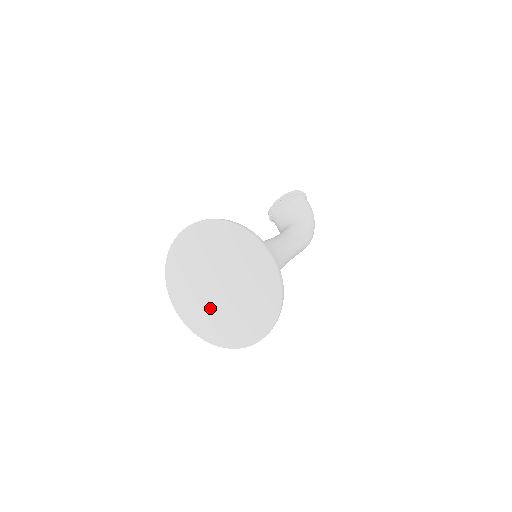
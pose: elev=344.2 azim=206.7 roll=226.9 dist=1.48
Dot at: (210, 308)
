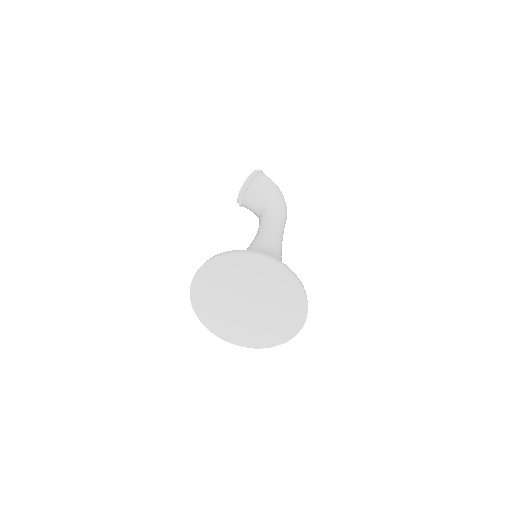
Dot at: (247, 323)
